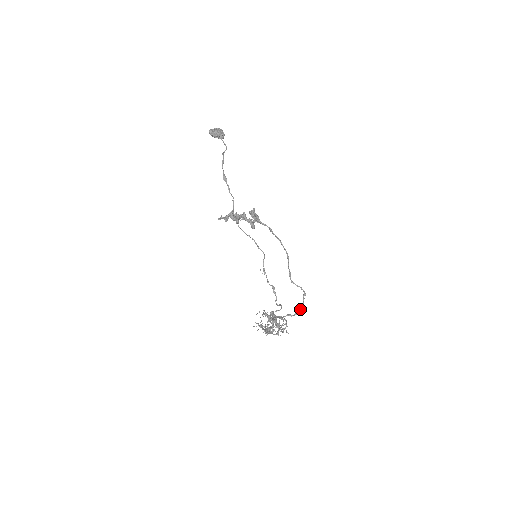
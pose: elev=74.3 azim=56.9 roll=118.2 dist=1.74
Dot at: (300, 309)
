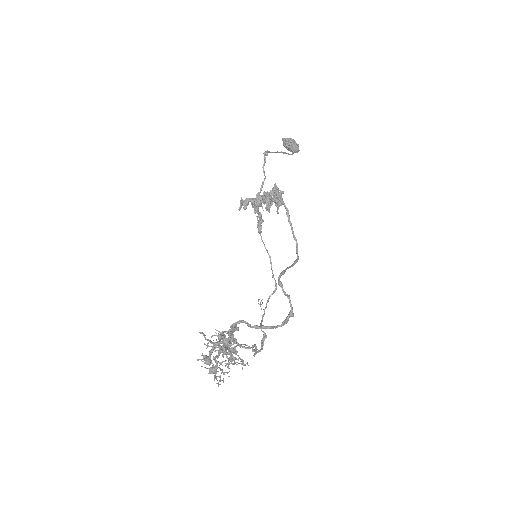
Dot at: occluded
